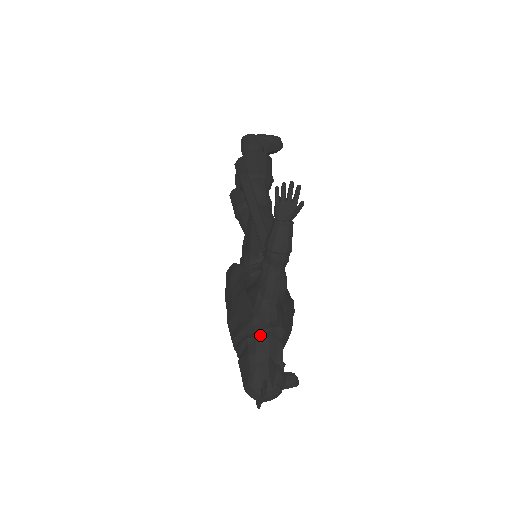
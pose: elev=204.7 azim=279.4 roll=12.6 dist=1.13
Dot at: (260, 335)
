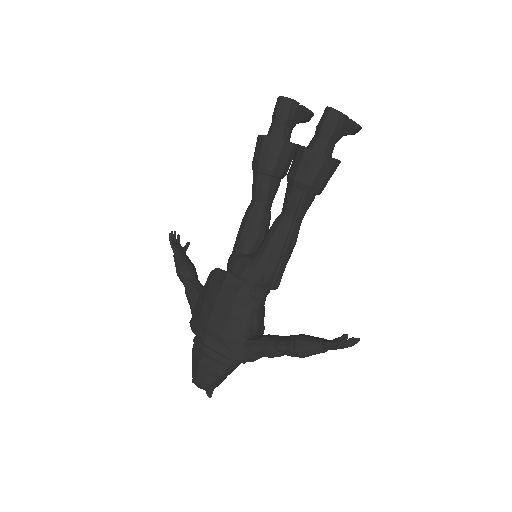
Dot at: (233, 364)
